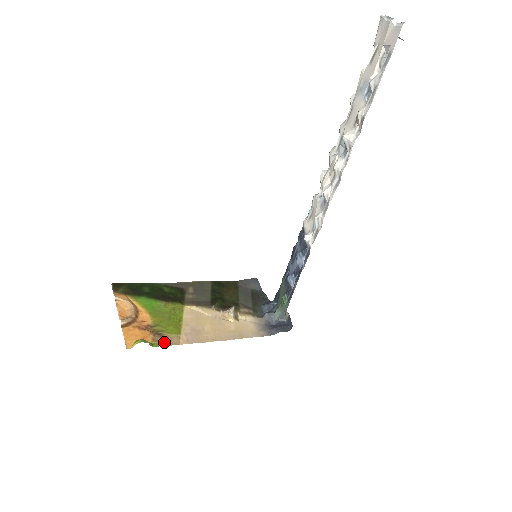
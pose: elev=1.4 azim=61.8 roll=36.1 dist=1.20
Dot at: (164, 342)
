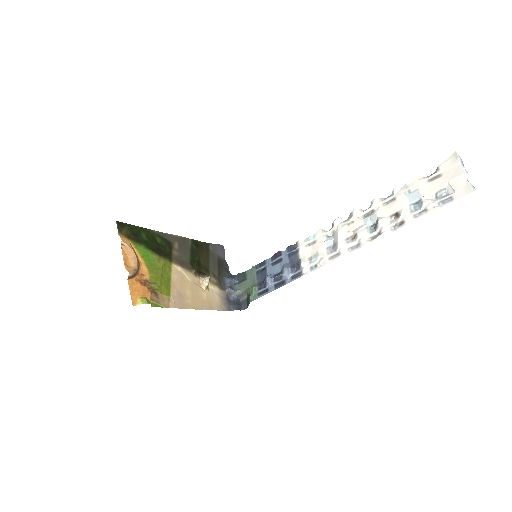
Dot at: (159, 303)
